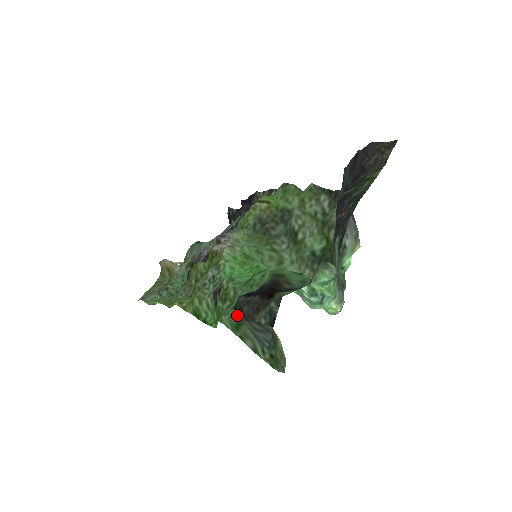
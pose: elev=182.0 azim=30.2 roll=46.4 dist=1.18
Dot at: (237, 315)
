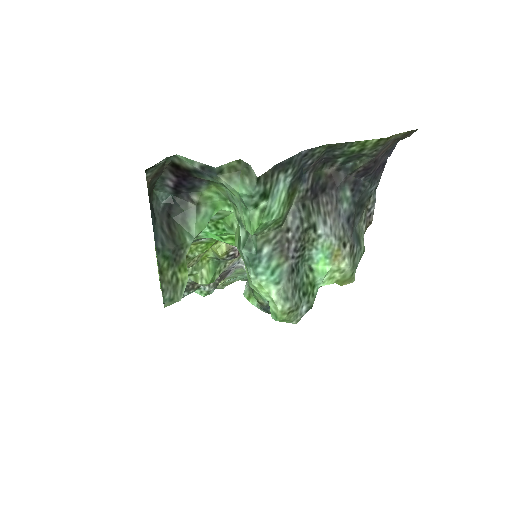
Dot at: (152, 198)
